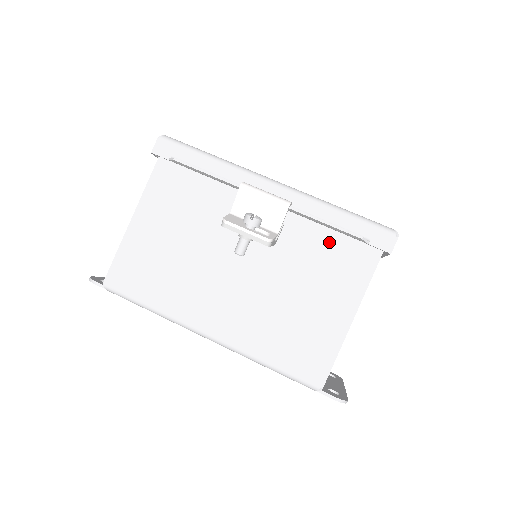
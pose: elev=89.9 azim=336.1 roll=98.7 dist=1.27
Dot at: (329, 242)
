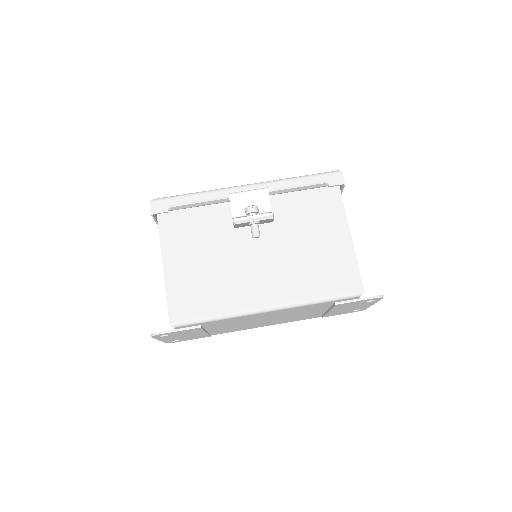
Dot at: (305, 201)
